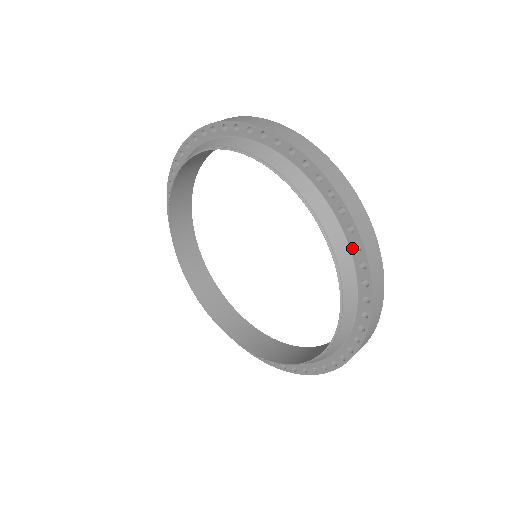
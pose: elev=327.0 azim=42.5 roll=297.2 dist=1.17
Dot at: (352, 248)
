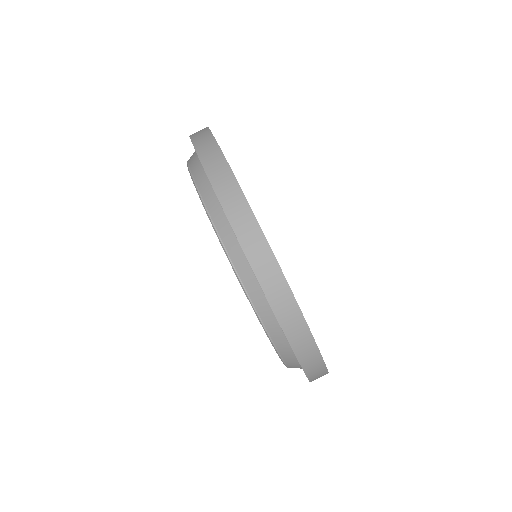
Dot at: occluded
